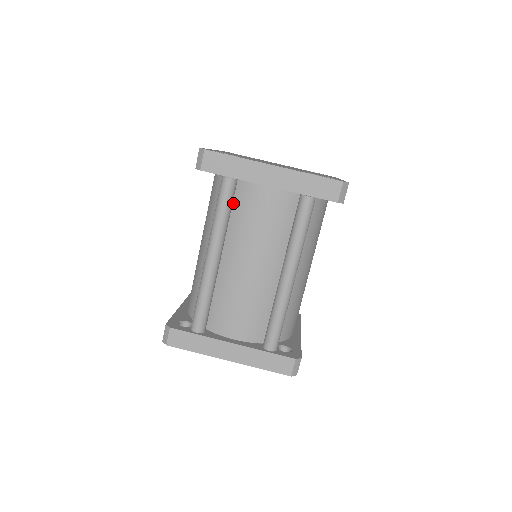
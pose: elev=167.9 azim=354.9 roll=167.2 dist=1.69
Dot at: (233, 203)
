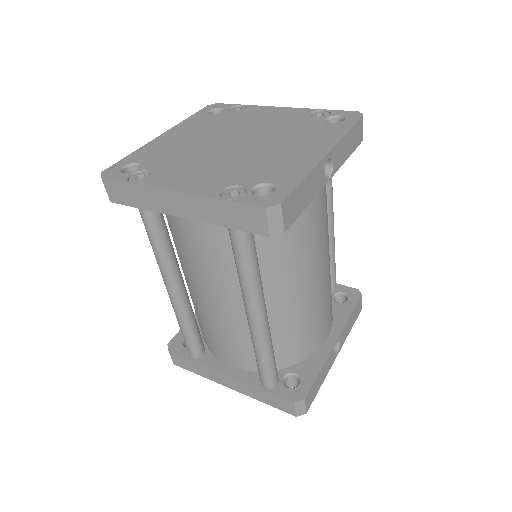
Dot at: (171, 227)
